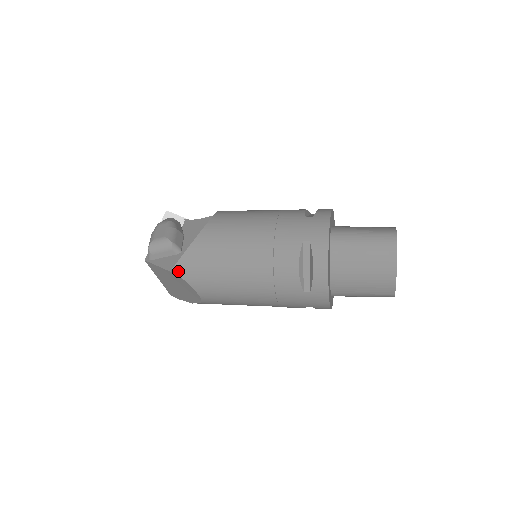
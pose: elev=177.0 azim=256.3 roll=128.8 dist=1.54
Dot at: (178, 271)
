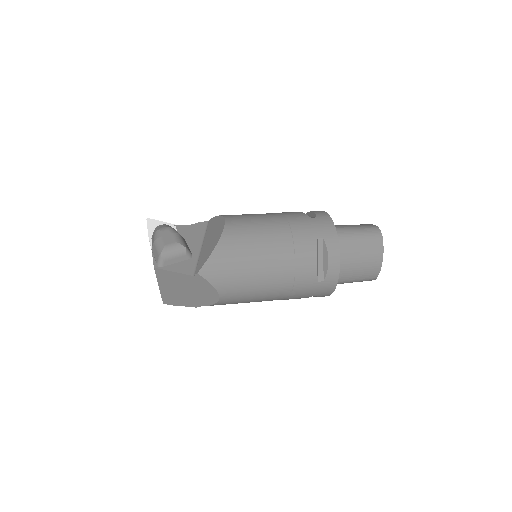
Dot at: (204, 274)
